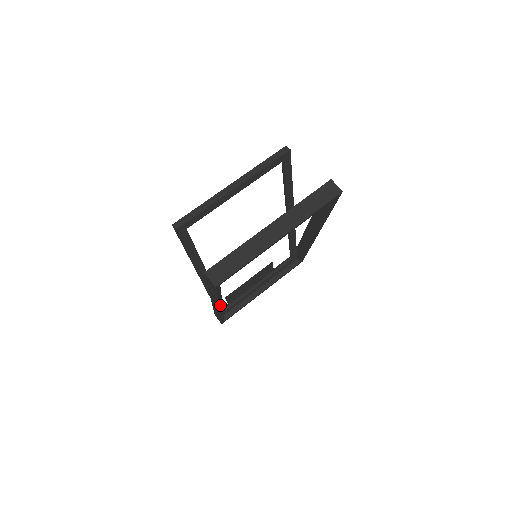
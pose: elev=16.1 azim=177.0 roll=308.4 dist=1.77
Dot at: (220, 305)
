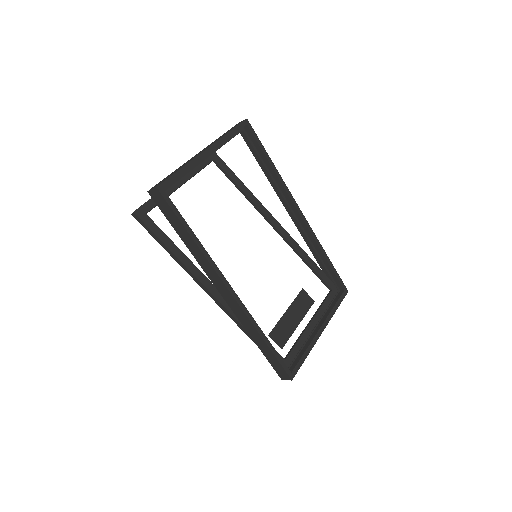
Dot at: (219, 274)
